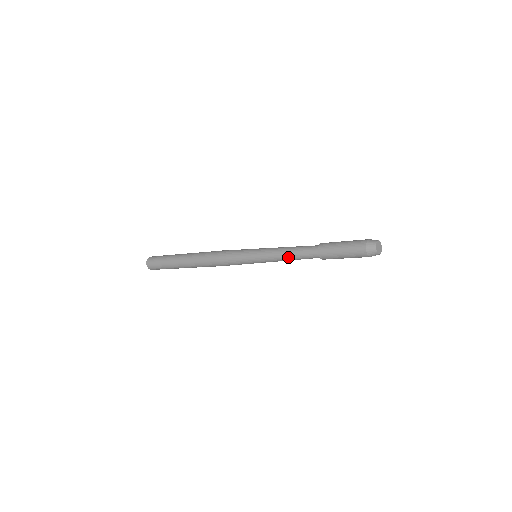
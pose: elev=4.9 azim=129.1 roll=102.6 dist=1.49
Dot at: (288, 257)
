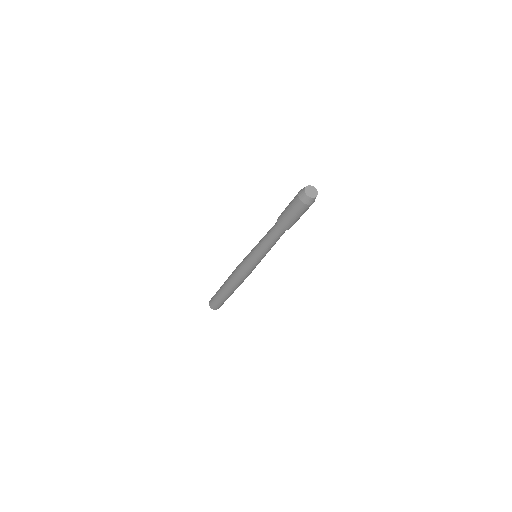
Dot at: (268, 244)
